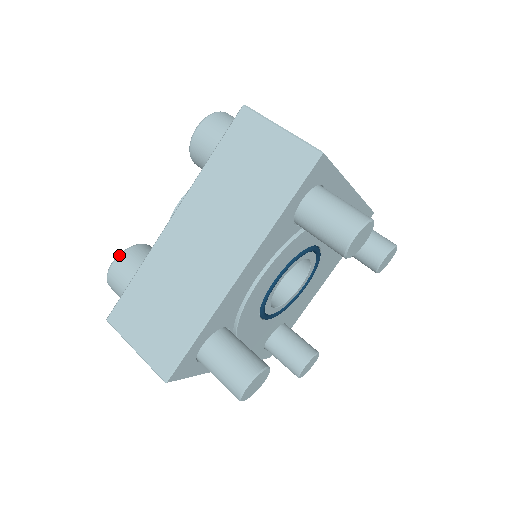
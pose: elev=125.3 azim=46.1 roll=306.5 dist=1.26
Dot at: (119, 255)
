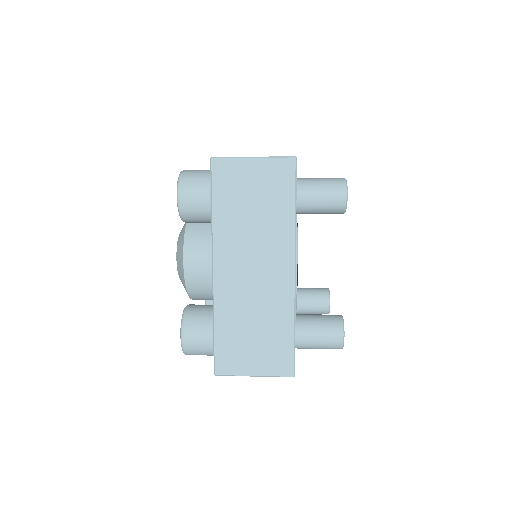
Dot at: occluded
